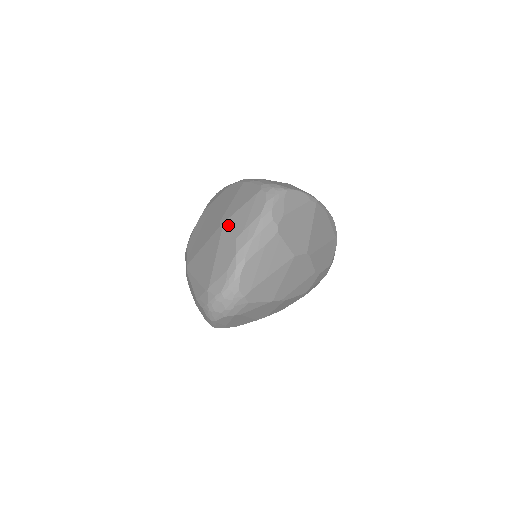
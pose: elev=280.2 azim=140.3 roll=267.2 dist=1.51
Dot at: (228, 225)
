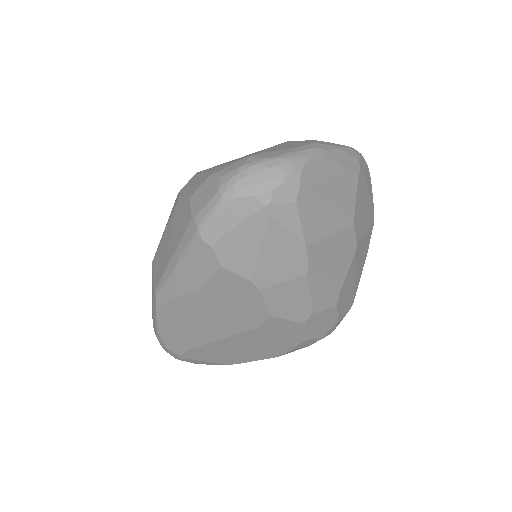
Dot at: occluded
